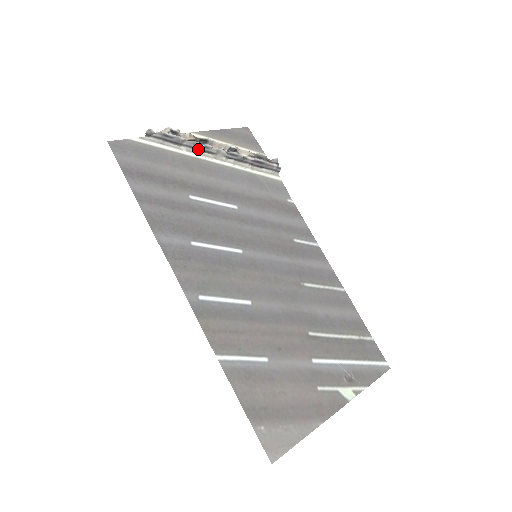
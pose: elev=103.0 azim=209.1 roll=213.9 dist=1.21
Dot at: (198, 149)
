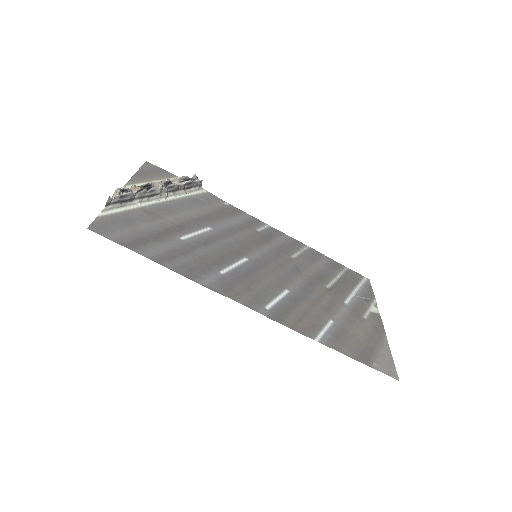
Dot at: (146, 196)
